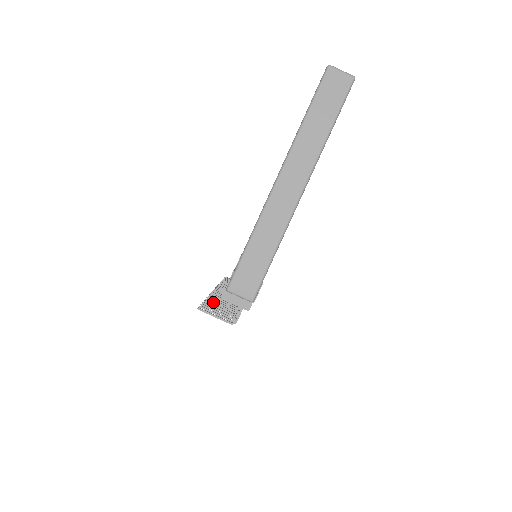
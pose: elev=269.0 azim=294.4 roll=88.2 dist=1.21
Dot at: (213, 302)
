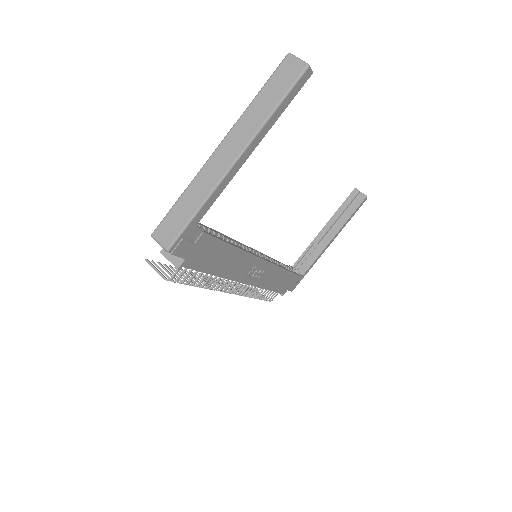
Dot at: (180, 271)
